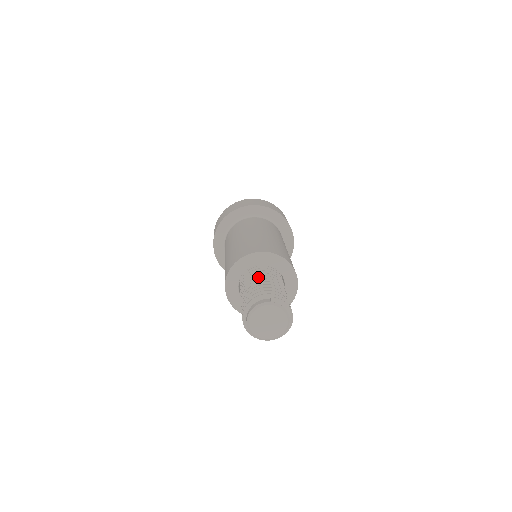
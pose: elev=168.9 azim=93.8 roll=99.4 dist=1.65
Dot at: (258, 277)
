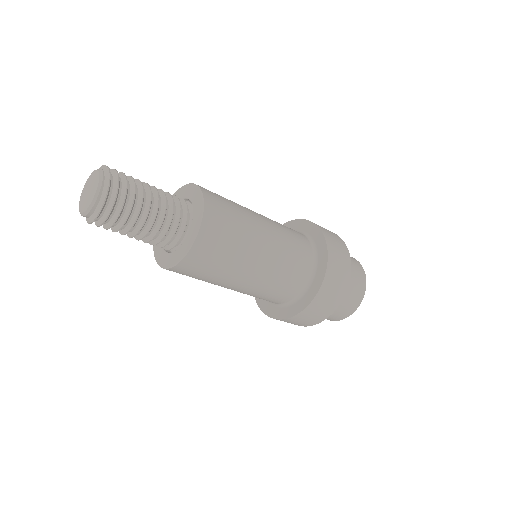
Dot at: occluded
